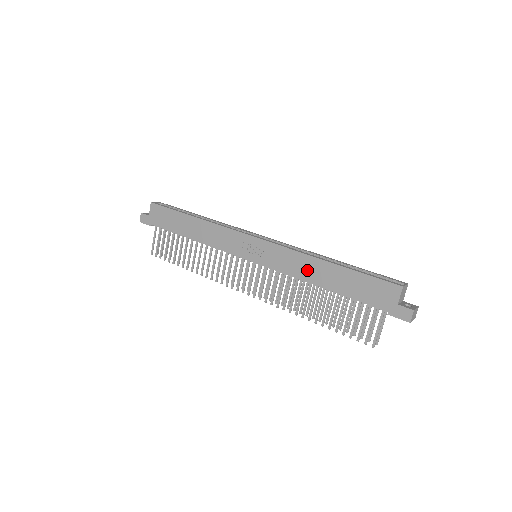
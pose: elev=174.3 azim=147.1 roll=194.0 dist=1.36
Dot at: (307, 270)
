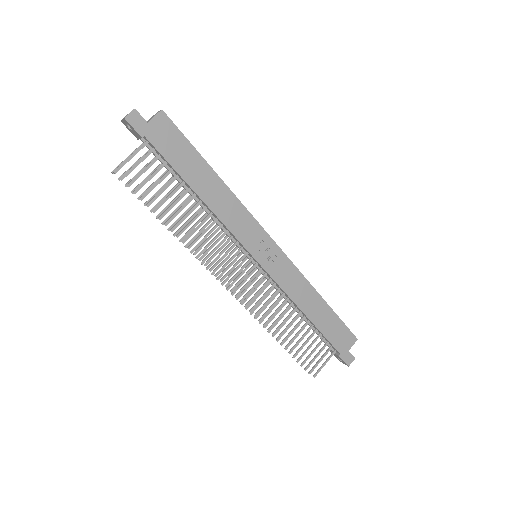
Dot at: (303, 296)
